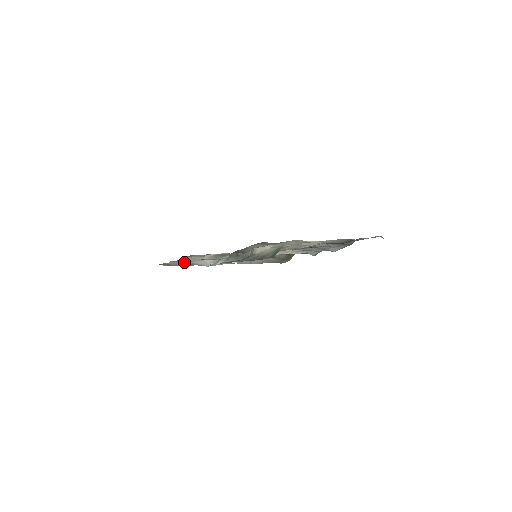
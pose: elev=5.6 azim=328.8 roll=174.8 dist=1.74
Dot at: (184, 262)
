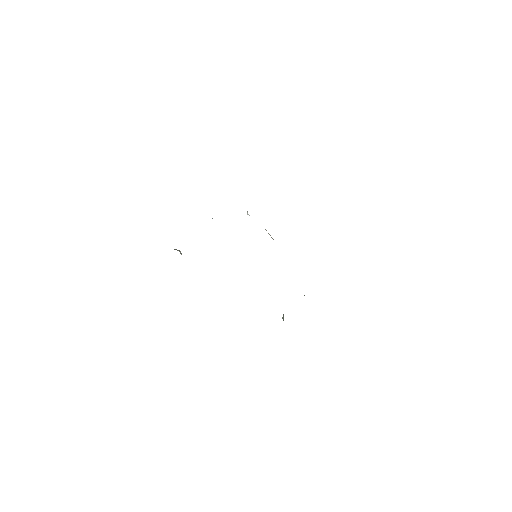
Dot at: occluded
